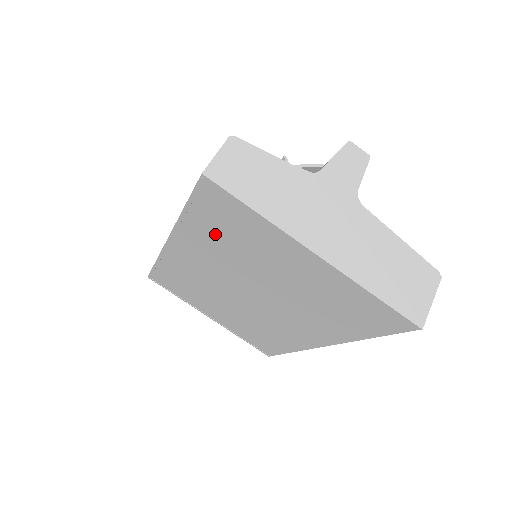
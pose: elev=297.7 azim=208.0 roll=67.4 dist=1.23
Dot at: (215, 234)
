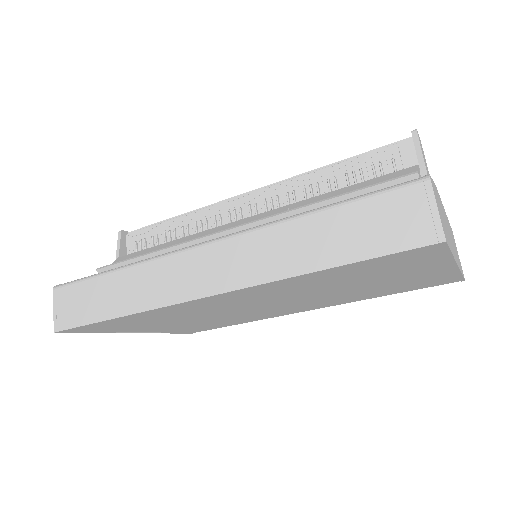
Dot at: (337, 276)
